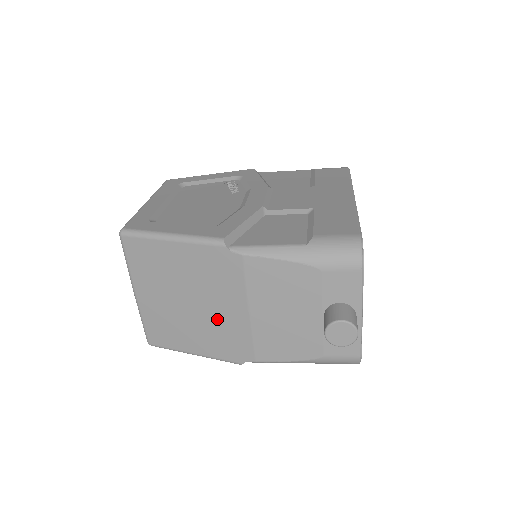
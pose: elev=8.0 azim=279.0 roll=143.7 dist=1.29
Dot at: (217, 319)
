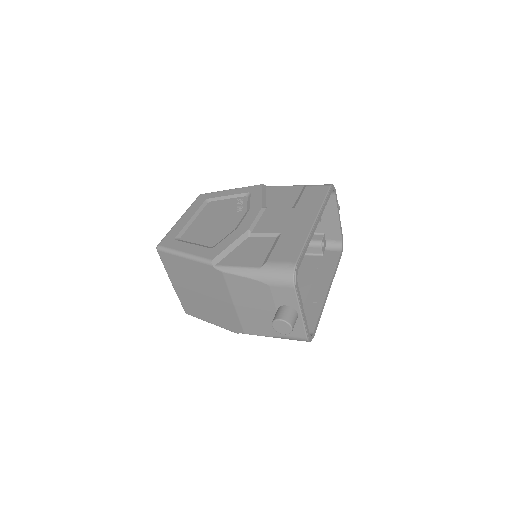
Dot at: (218, 306)
